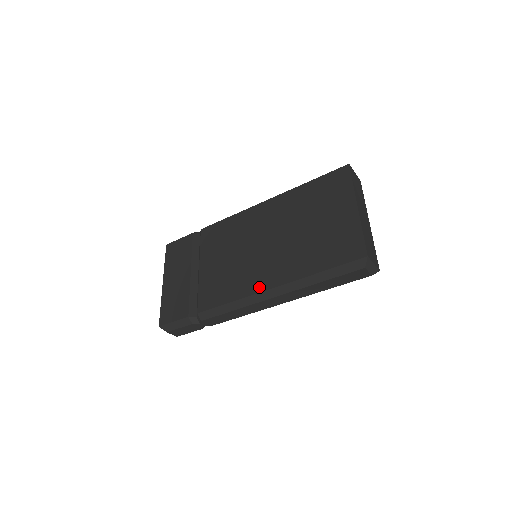
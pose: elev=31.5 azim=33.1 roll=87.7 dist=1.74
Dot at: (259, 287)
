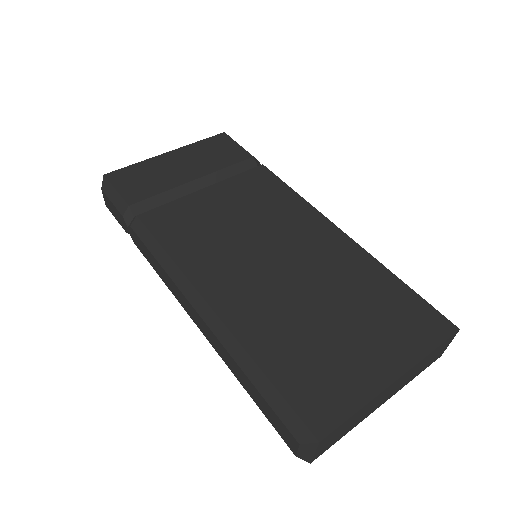
Dot at: (204, 284)
